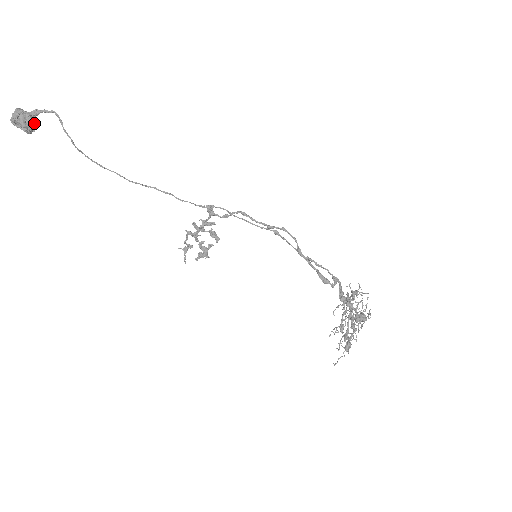
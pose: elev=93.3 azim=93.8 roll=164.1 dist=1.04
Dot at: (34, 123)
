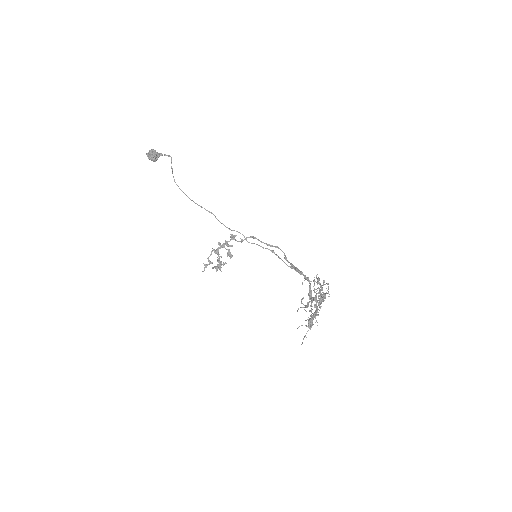
Dot at: (157, 158)
